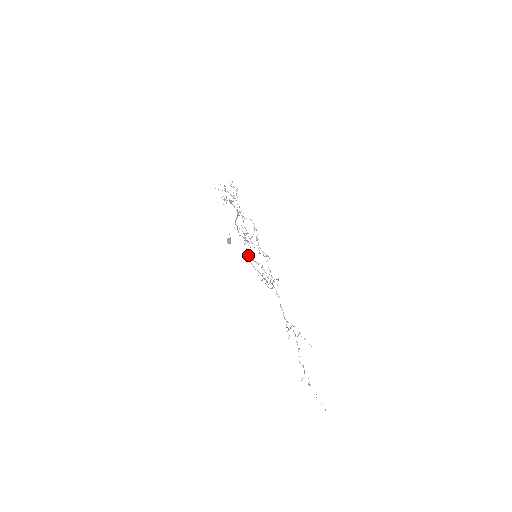
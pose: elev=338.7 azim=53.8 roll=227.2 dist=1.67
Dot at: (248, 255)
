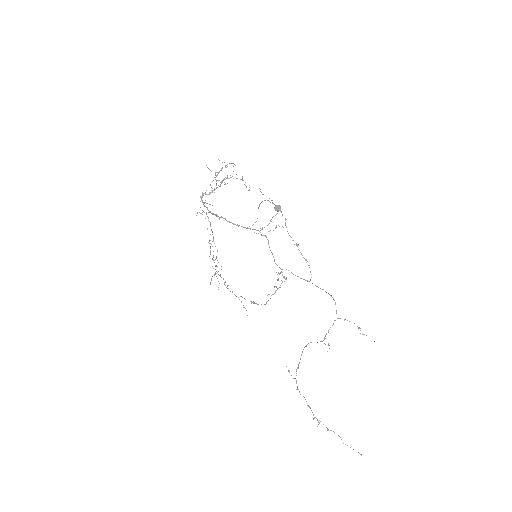
Dot at: (268, 243)
